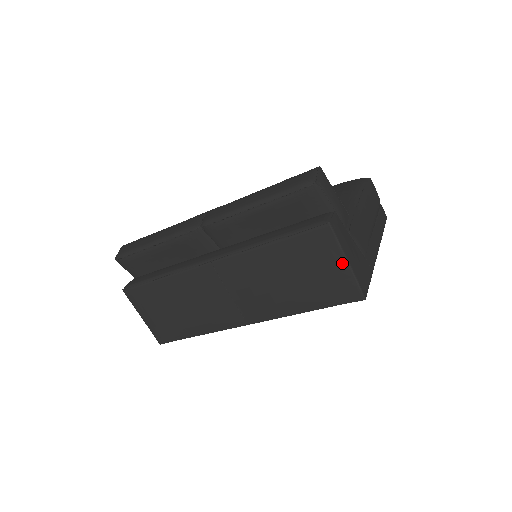
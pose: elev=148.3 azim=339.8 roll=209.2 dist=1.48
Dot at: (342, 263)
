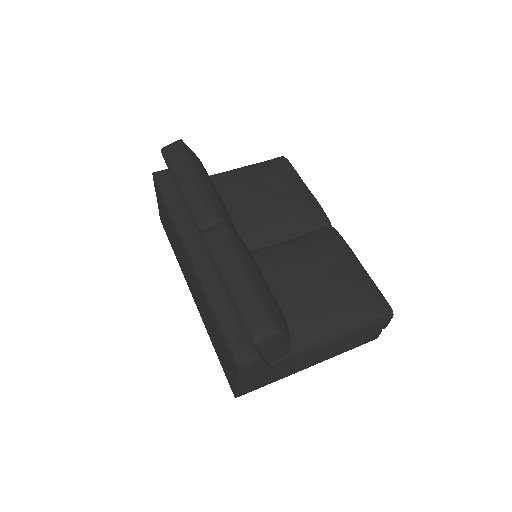
Dot at: (234, 379)
